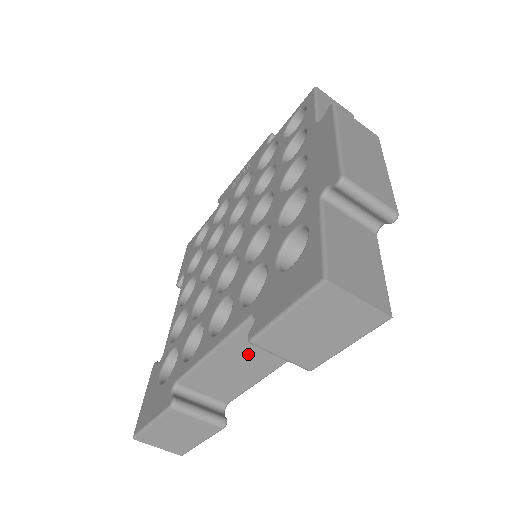
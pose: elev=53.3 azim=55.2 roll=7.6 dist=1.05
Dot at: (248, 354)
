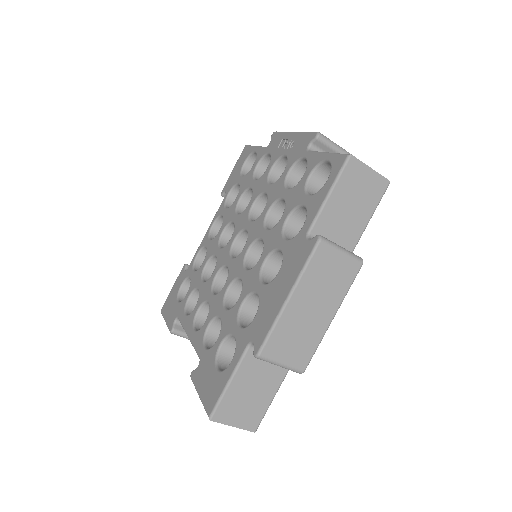
Dot at: occluded
